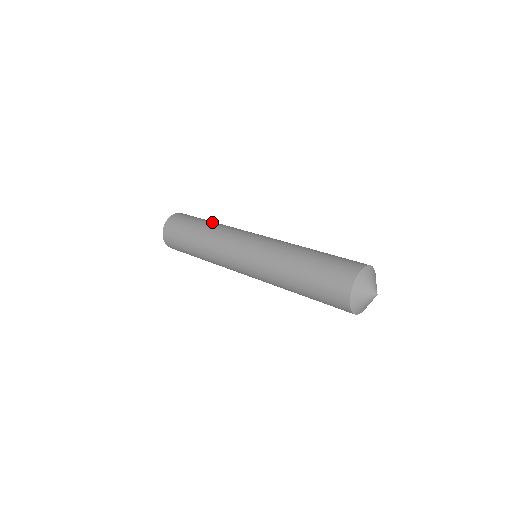
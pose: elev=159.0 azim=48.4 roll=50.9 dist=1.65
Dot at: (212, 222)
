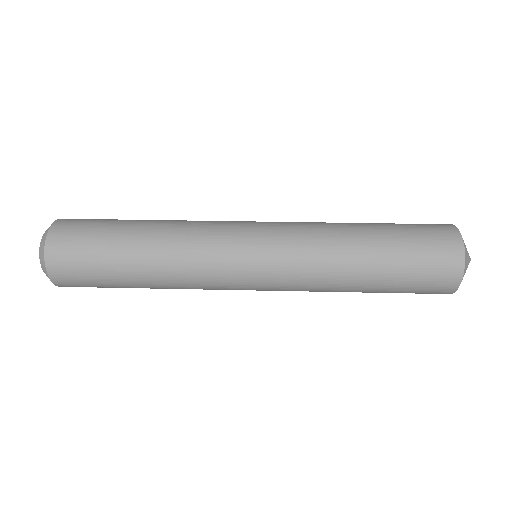
Dot at: occluded
